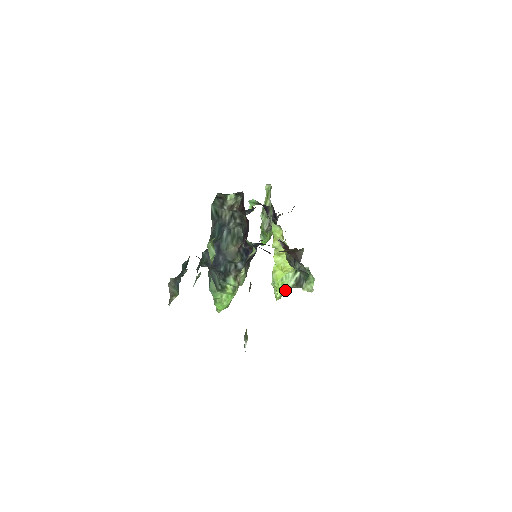
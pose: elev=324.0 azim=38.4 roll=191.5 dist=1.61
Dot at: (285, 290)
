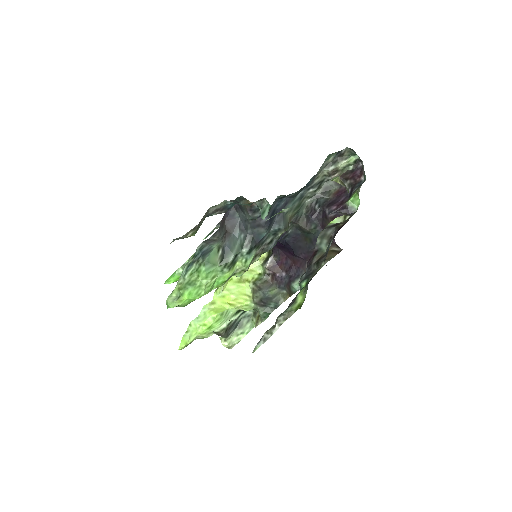
Dot at: (196, 338)
